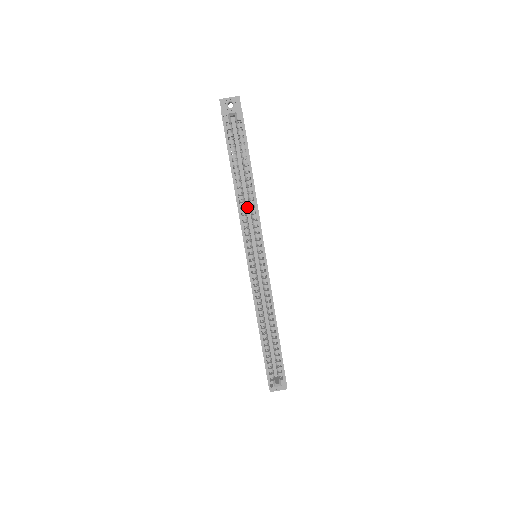
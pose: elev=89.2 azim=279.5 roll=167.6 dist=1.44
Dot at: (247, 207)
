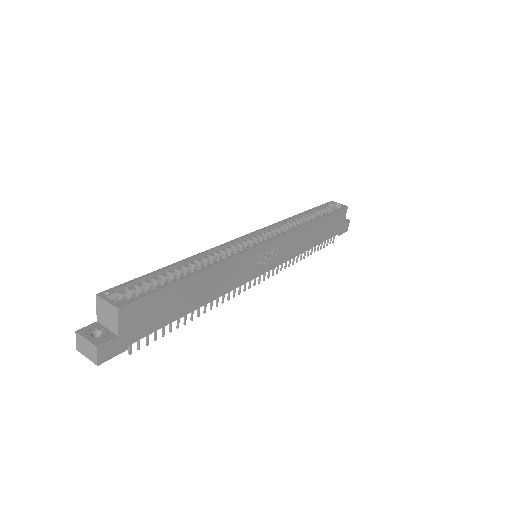
Dot at: occluded
